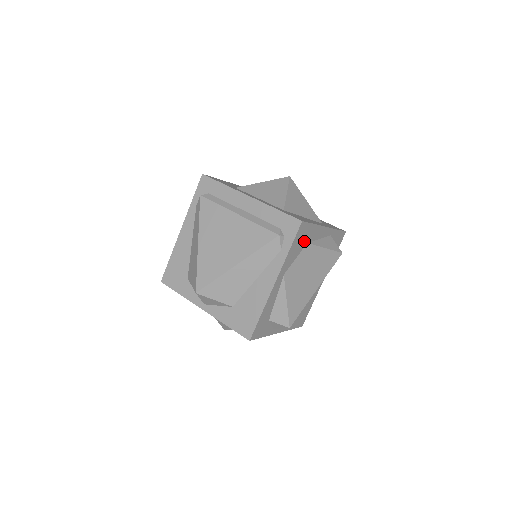
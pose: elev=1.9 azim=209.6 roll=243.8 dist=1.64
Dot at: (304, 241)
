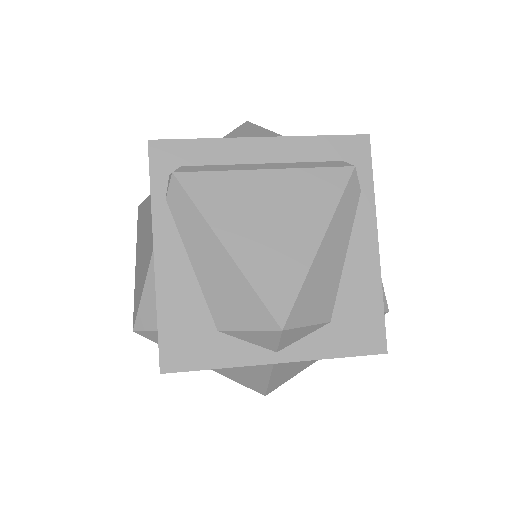
Dot at: occluded
